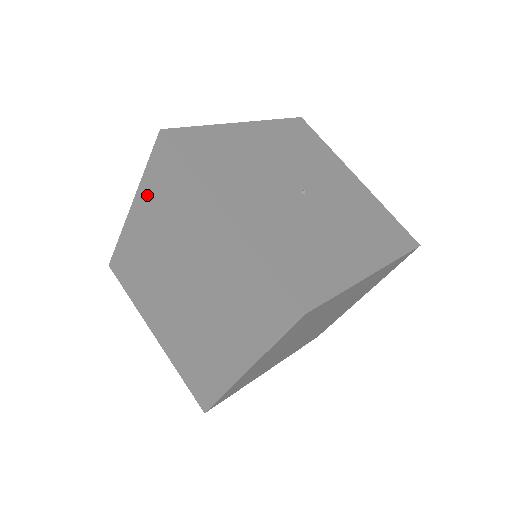
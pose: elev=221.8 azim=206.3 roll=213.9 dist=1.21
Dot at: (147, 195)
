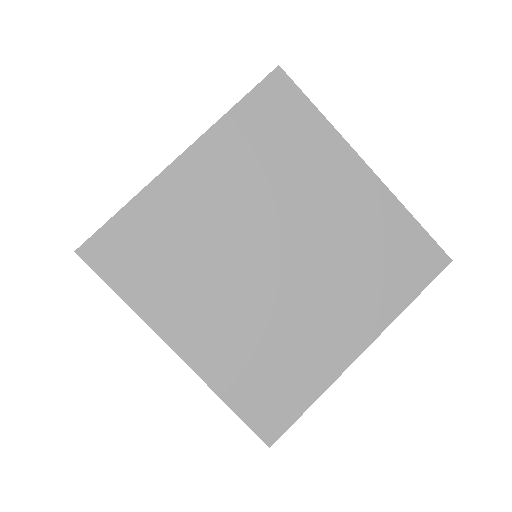
Dot at: occluded
